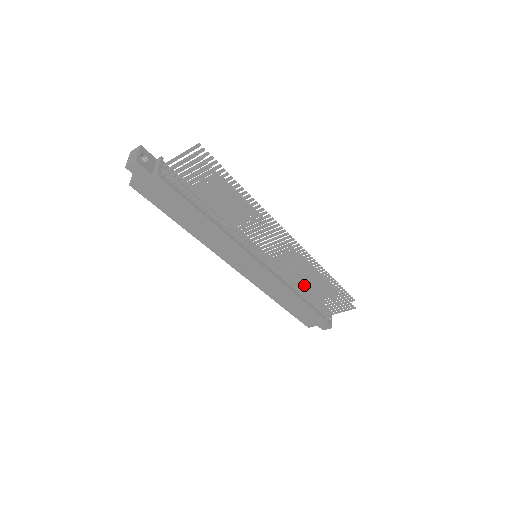
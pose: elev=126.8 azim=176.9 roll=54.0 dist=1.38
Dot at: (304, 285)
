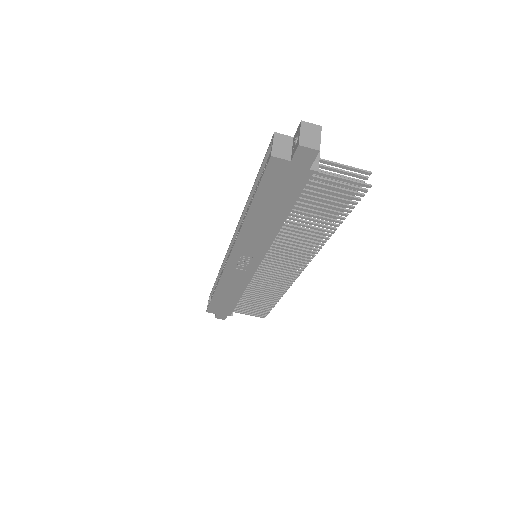
Dot at: (258, 291)
